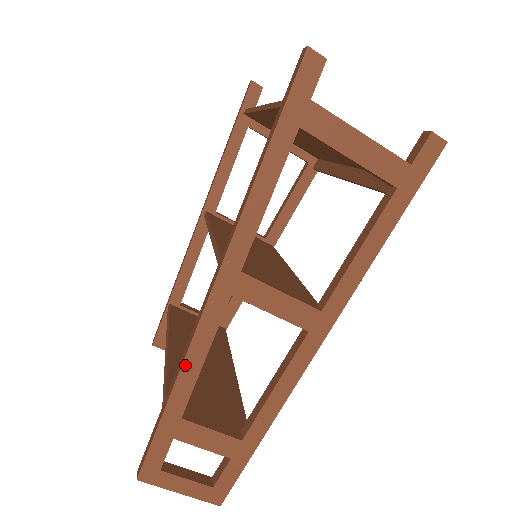
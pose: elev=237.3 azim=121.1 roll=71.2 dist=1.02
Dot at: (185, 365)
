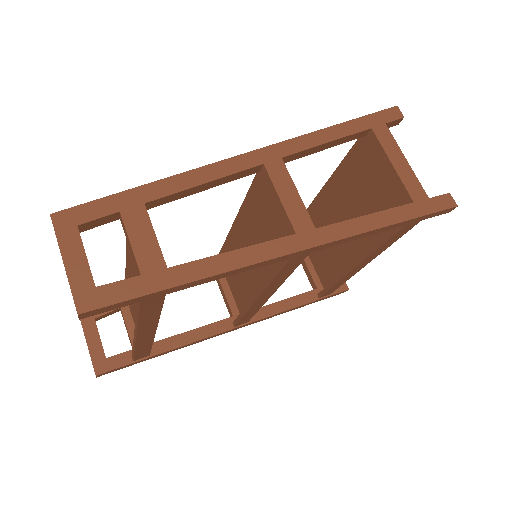
Dot at: (190, 173)
